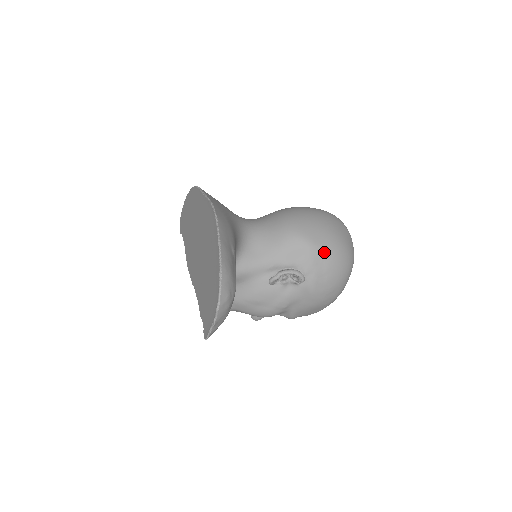
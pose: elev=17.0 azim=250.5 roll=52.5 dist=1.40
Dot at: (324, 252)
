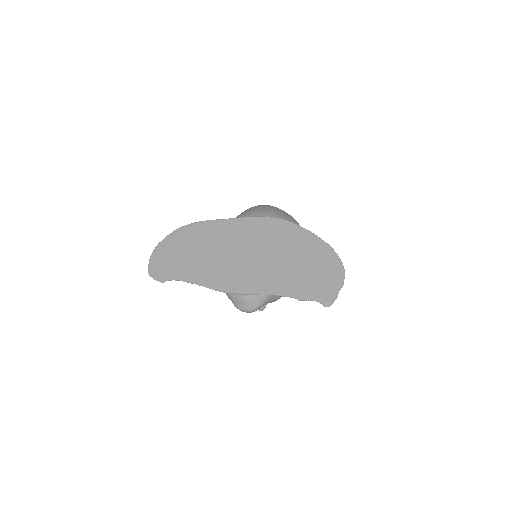
Dot at: occluded
